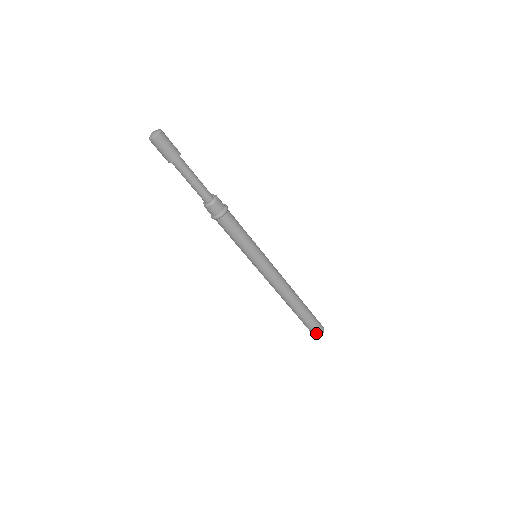
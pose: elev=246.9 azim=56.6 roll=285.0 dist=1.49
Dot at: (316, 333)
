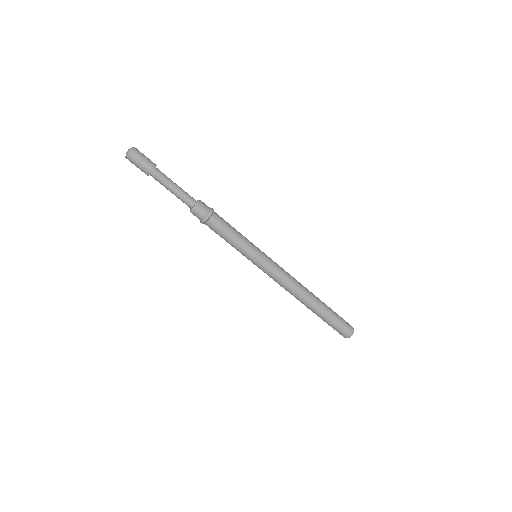
Dot at: (344, 334)
